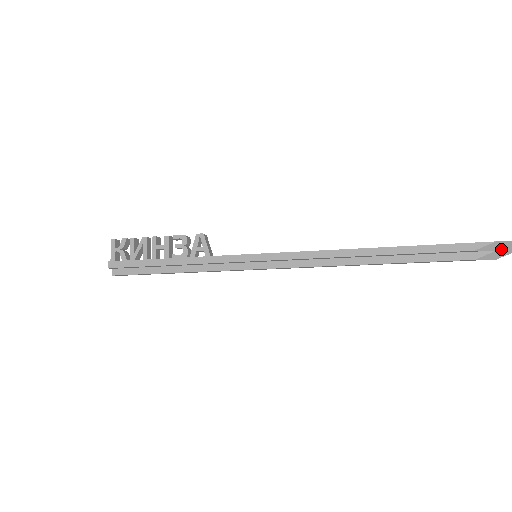
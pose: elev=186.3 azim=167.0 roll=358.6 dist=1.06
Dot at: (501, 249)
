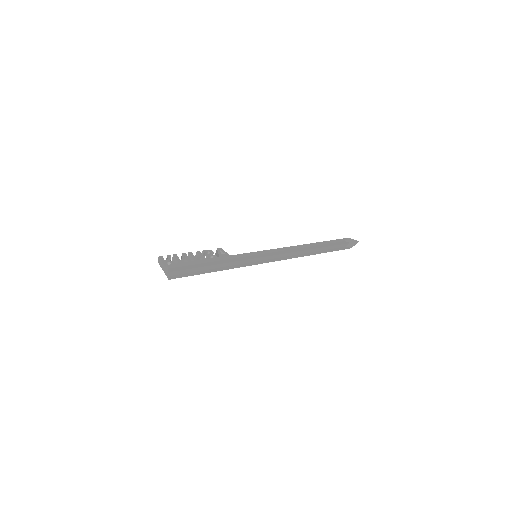
Dot at: (351, 243)
